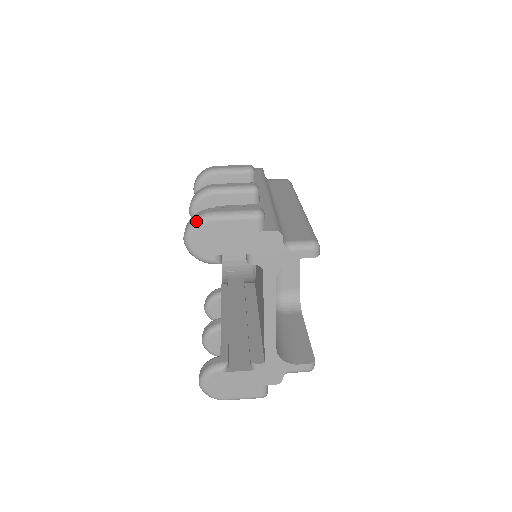
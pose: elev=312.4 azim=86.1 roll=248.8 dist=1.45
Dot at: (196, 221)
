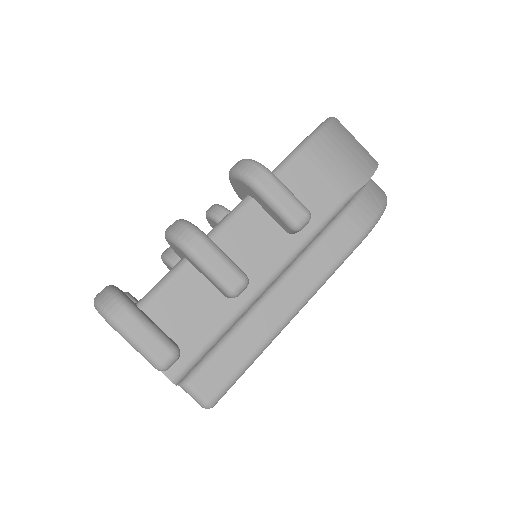
Dot at: (102, 313)
